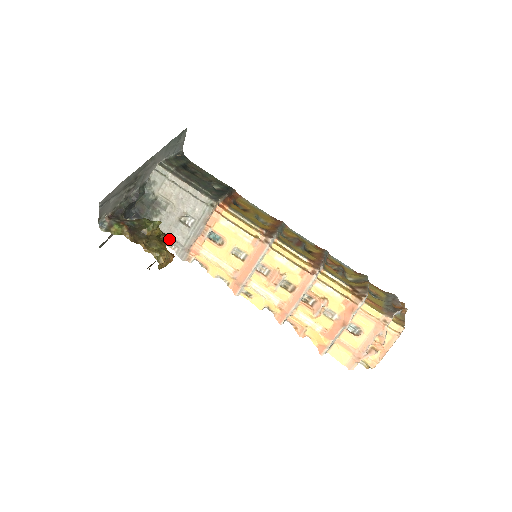
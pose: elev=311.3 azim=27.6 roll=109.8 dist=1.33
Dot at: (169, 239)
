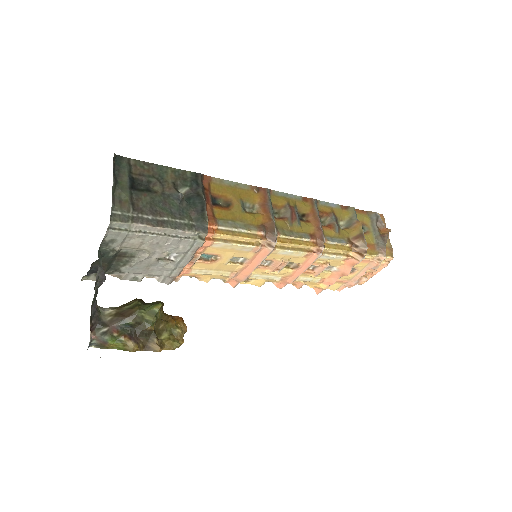
Dot at: (146, 274)
